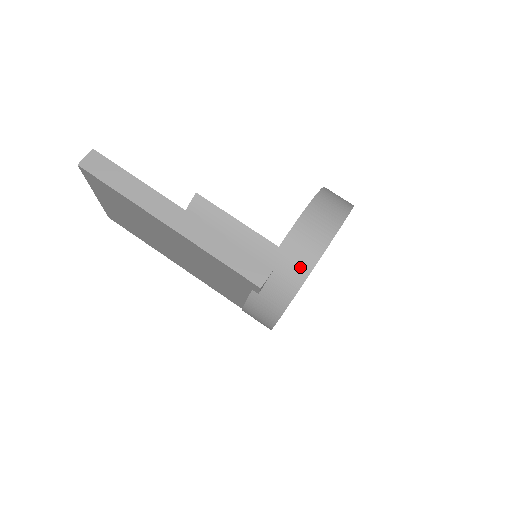
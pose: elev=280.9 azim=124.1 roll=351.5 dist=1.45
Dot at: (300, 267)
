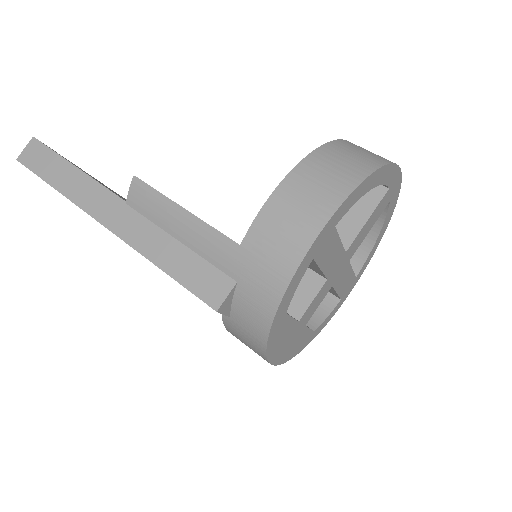
Dot at: (272, 276)
